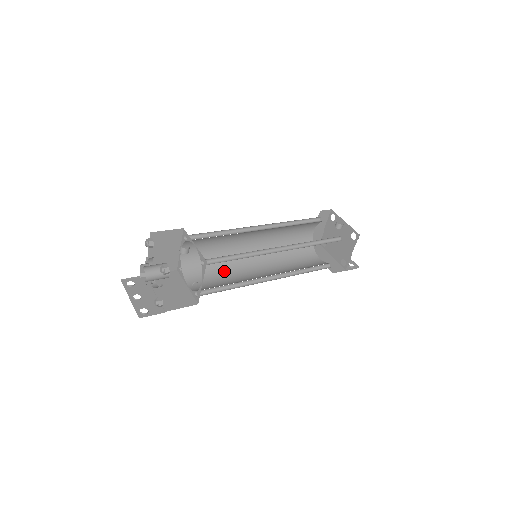
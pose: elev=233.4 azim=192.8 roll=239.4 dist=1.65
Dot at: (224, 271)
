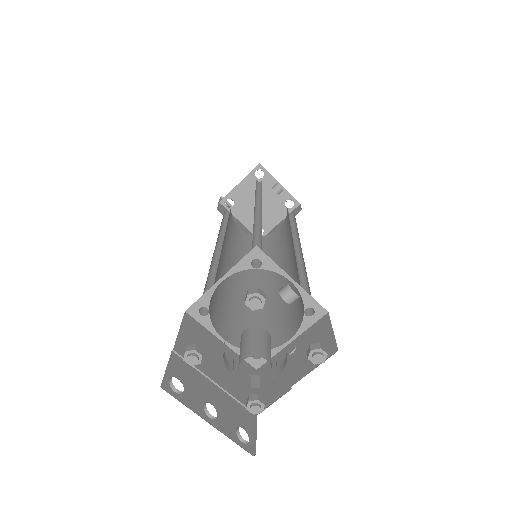
Dot at: (222, 288)
